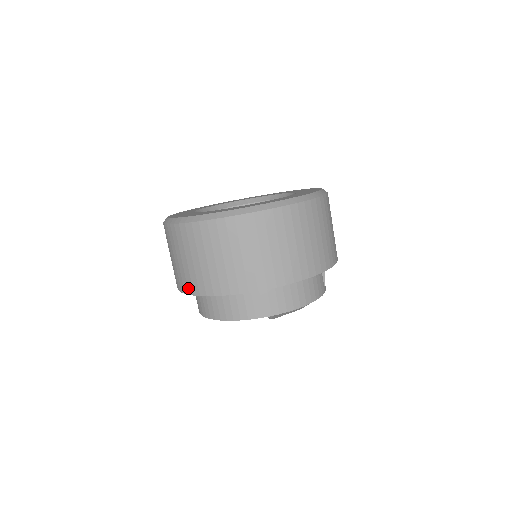
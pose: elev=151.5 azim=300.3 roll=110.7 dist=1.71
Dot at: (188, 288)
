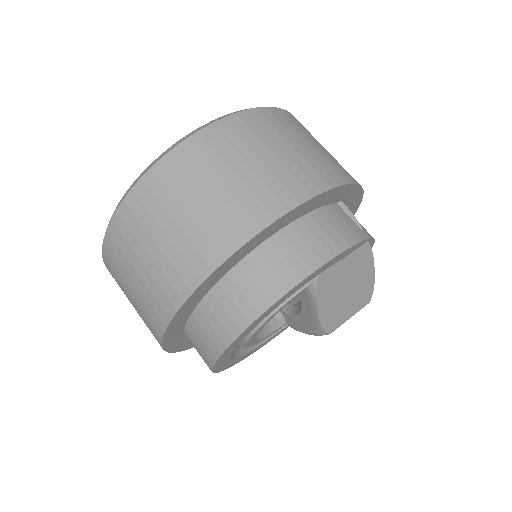
Dot at: (155, 330)
